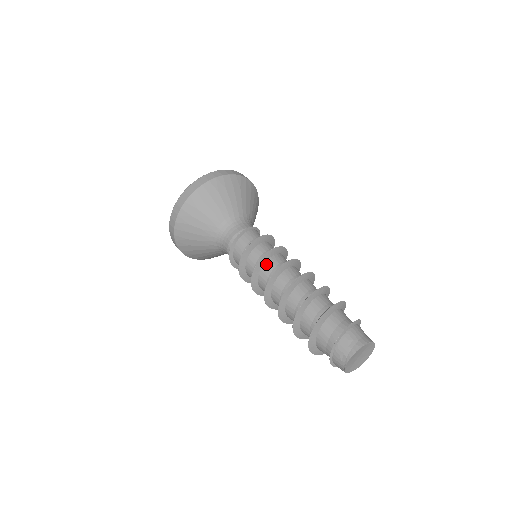
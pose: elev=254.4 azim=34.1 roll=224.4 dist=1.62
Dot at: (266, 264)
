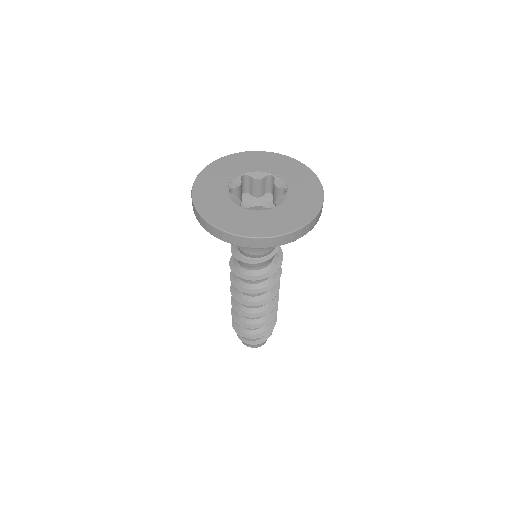
Dot at: occluded
